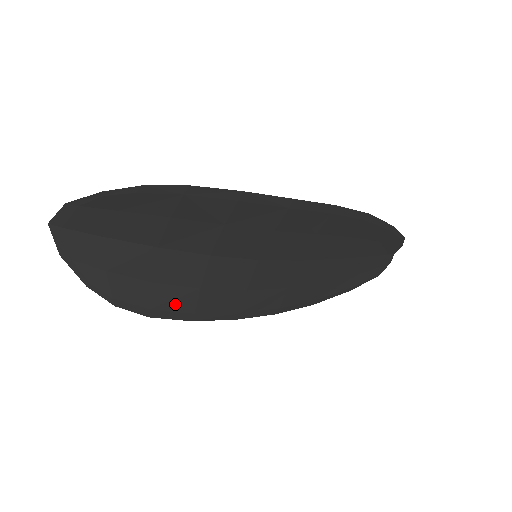
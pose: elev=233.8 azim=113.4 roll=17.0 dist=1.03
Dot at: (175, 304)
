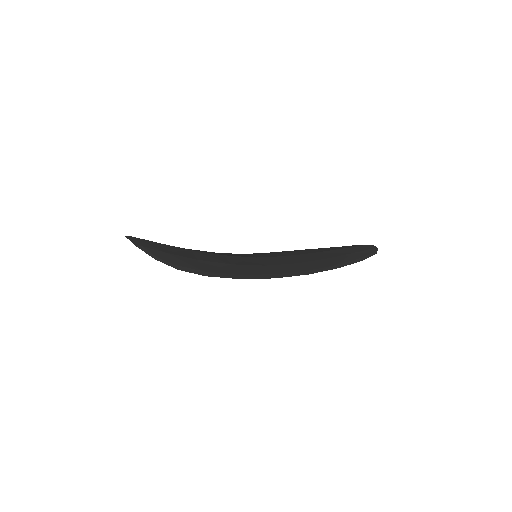
Dot at: occluded
